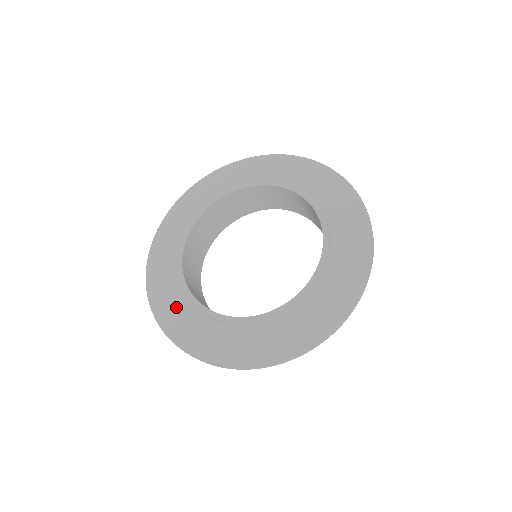
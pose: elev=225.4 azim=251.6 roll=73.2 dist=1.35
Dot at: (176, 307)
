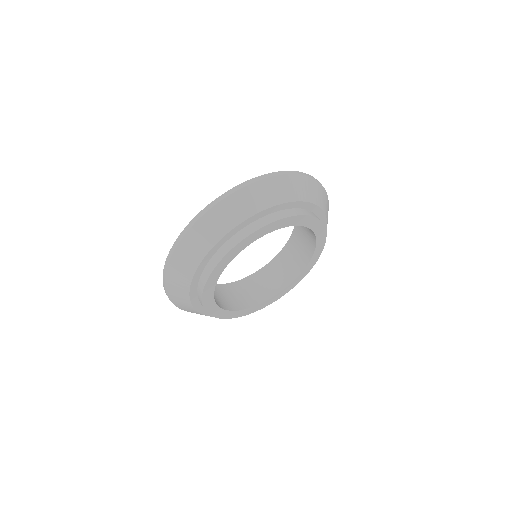
Dot at: occluded
